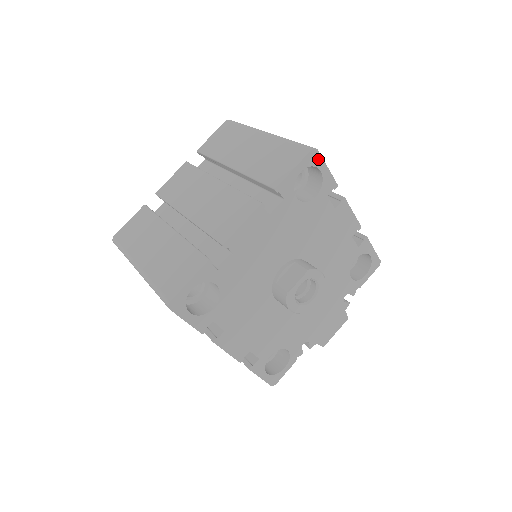
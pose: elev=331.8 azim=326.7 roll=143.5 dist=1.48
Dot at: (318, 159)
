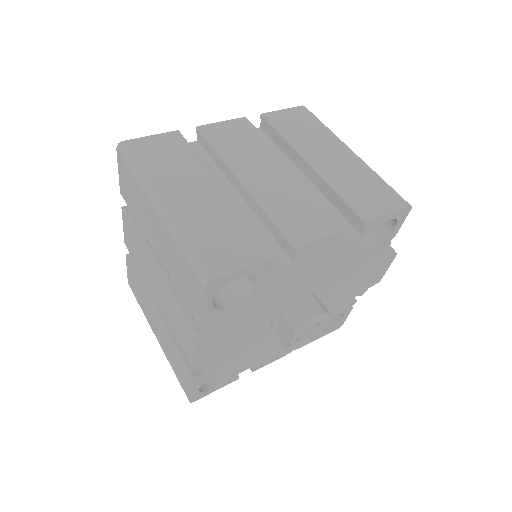
Dot at: (222, 280)
